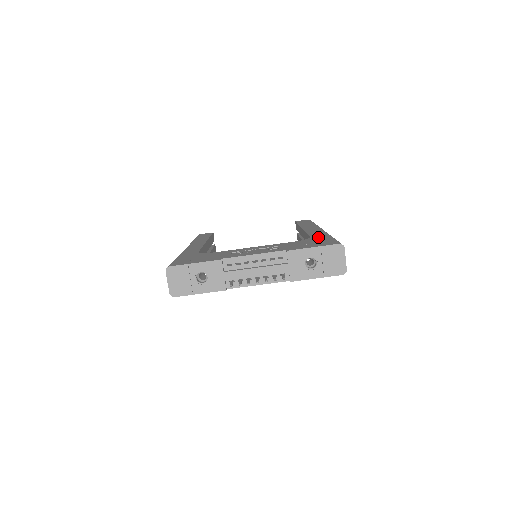
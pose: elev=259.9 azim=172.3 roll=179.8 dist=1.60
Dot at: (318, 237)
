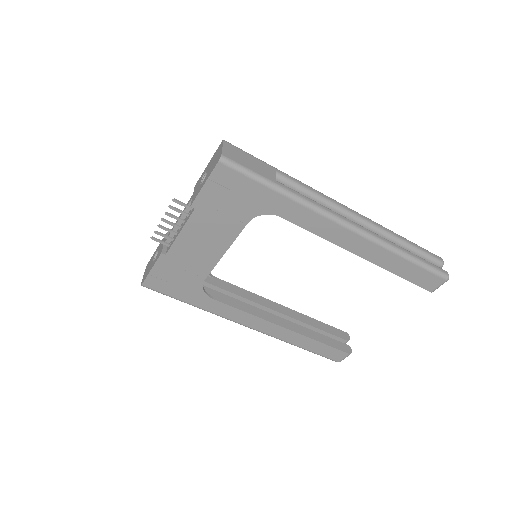
Dot at: occluded
